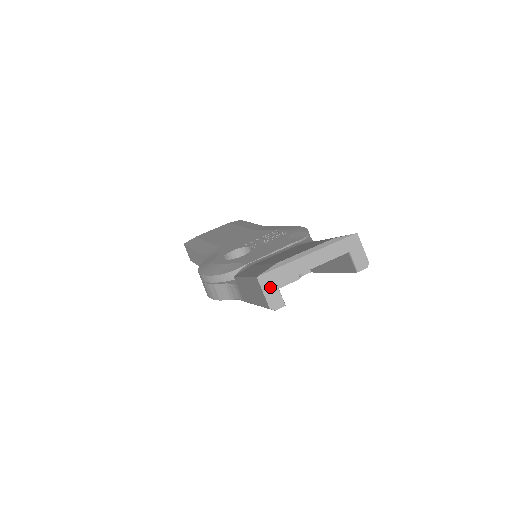
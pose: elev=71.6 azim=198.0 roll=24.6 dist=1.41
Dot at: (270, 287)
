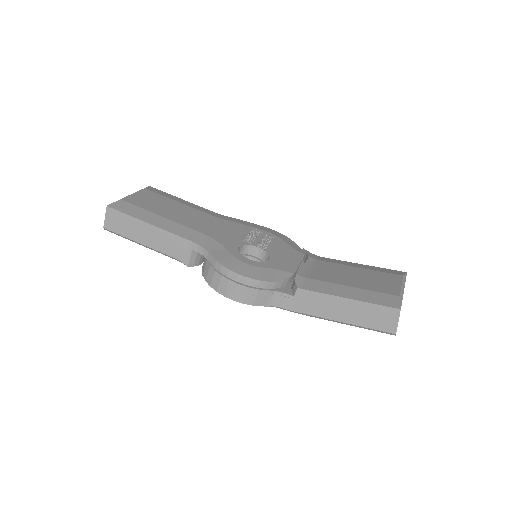
Dot at: occluded
